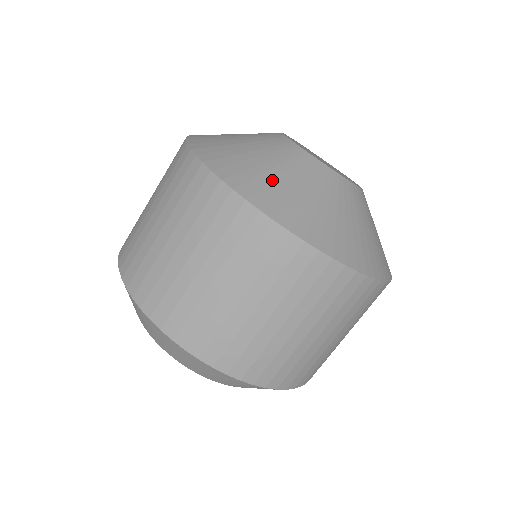
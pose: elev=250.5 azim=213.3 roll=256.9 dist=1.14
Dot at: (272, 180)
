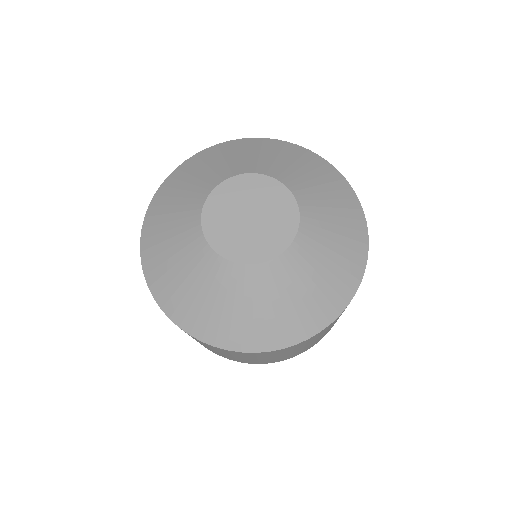
Dot at: (242, 320)
